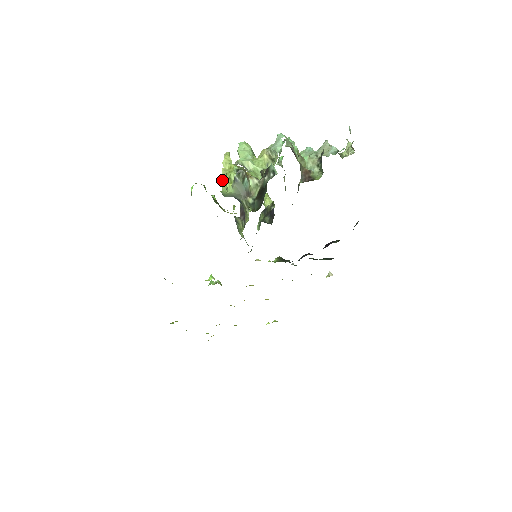
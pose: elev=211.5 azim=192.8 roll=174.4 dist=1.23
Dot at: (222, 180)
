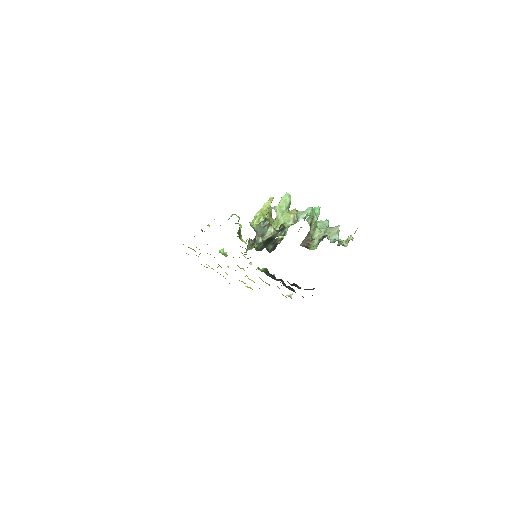
Dot at: (256, 214)
